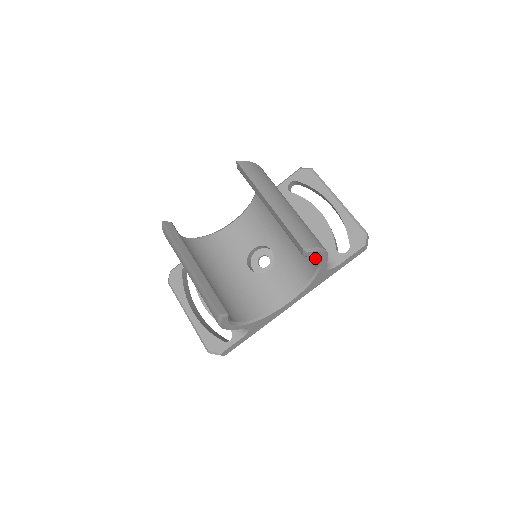
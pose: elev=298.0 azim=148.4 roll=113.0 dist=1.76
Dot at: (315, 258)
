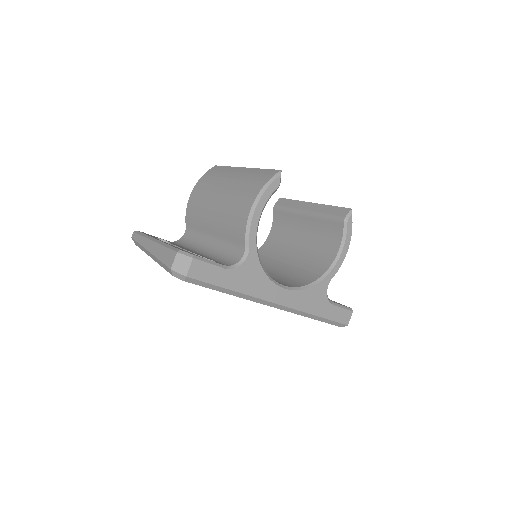
Dot at: (332, 257)
